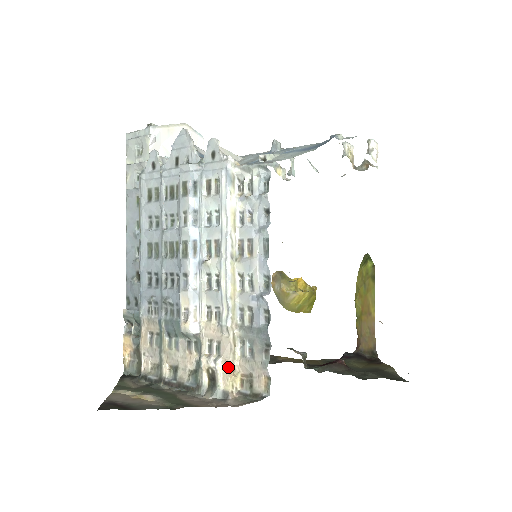
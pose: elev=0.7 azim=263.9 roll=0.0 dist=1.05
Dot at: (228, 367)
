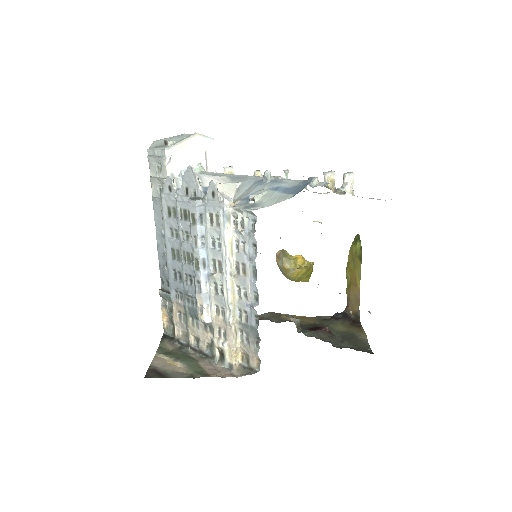
Dot at: (232, 348)
